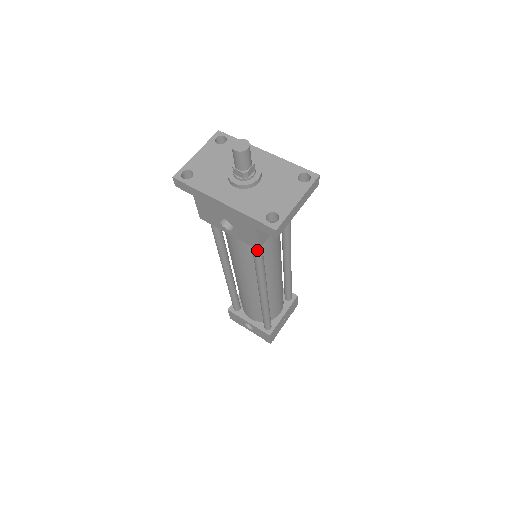
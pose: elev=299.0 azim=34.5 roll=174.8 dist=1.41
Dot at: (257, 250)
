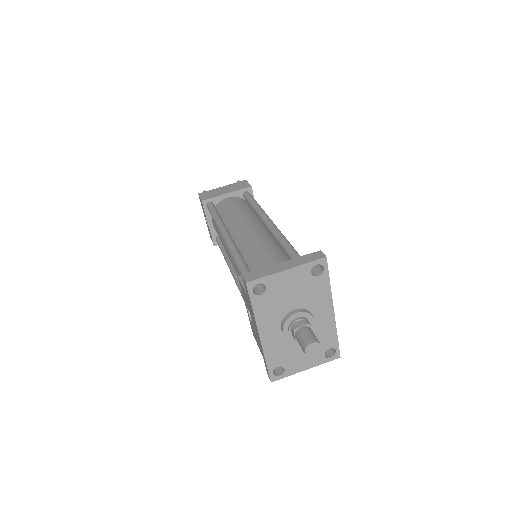
Dot at: occluded
